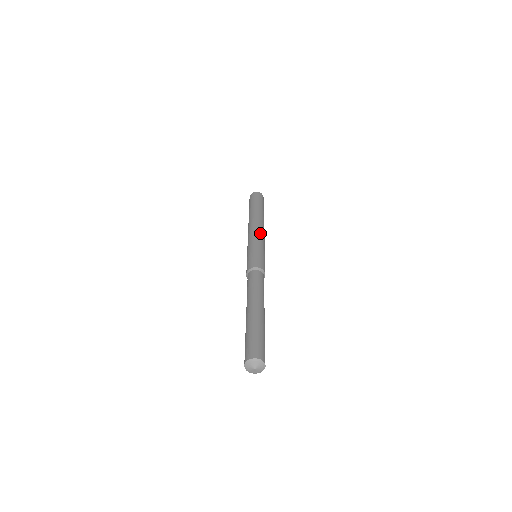
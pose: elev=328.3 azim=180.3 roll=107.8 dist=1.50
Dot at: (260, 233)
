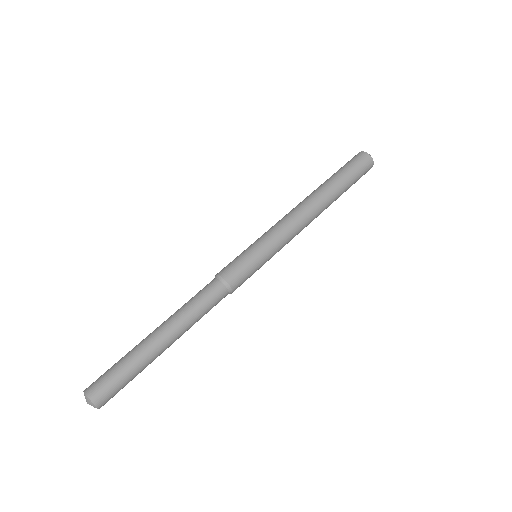
Dot at: (293, 234)
